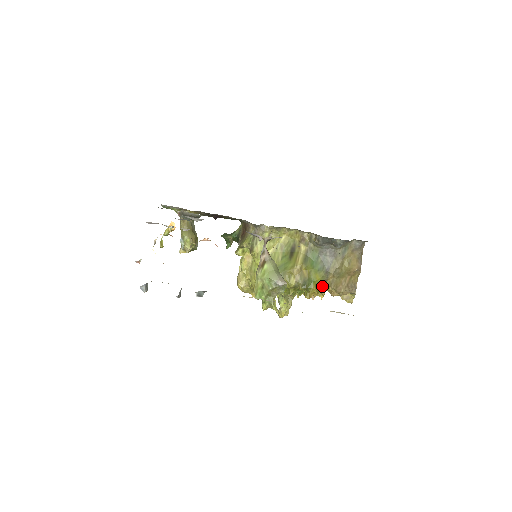
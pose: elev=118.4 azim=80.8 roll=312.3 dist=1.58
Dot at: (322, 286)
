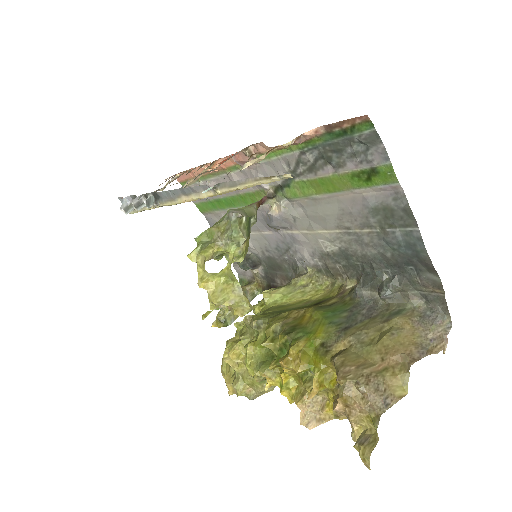
Dot at: (319, 354)
